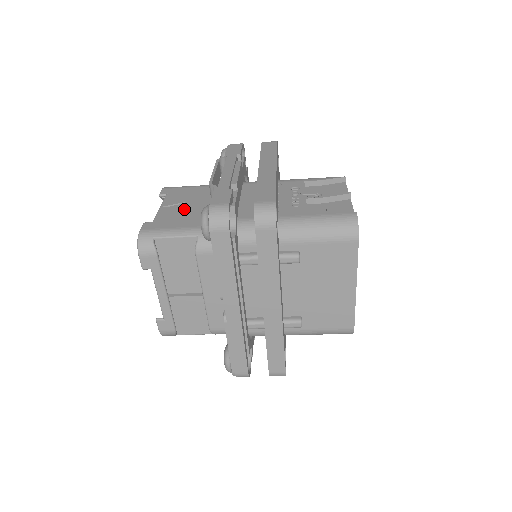
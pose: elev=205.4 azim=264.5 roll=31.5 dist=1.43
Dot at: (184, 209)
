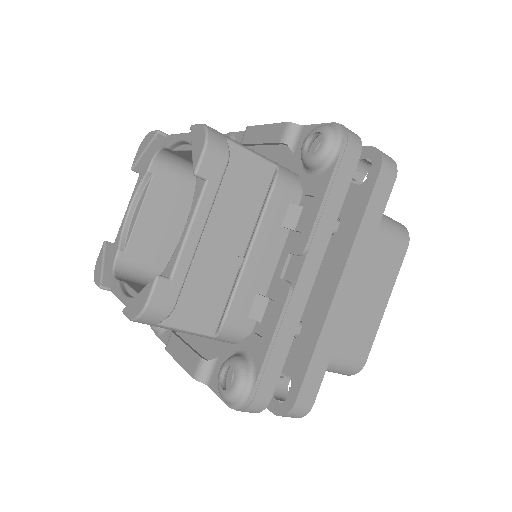
Dot at: occluded
